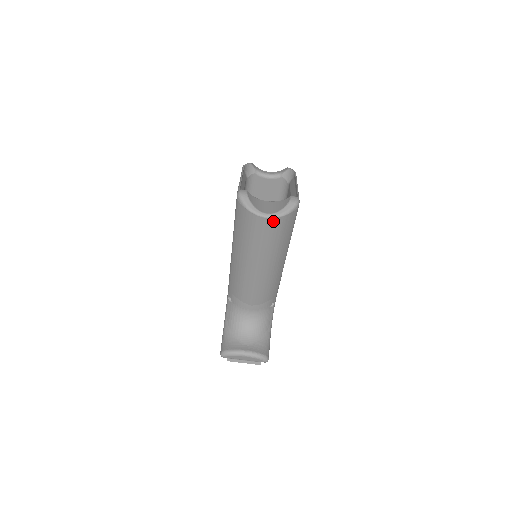
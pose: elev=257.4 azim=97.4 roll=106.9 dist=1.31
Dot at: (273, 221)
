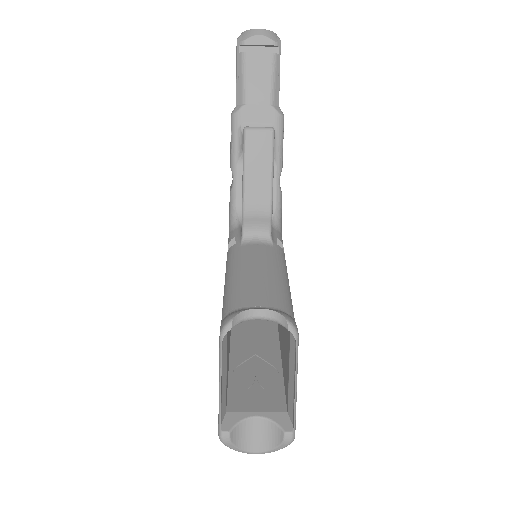
Dot at: (264, 448)
